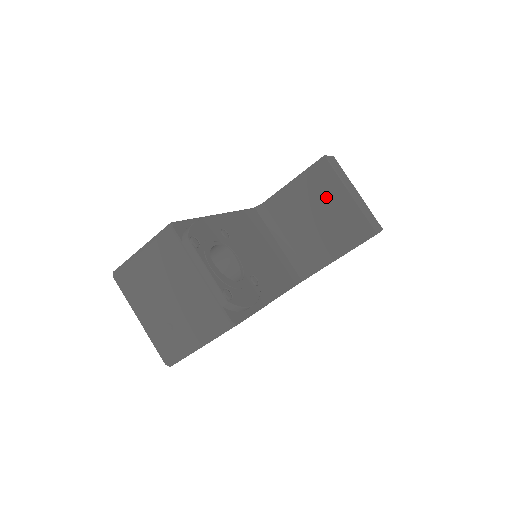
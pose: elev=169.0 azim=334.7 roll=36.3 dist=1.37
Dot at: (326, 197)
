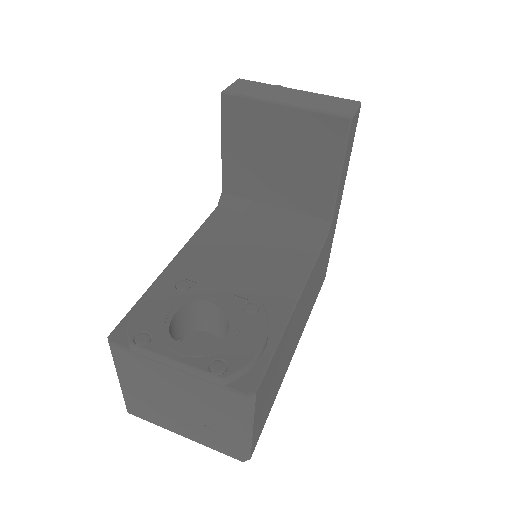
Dot at: (265, 132)
